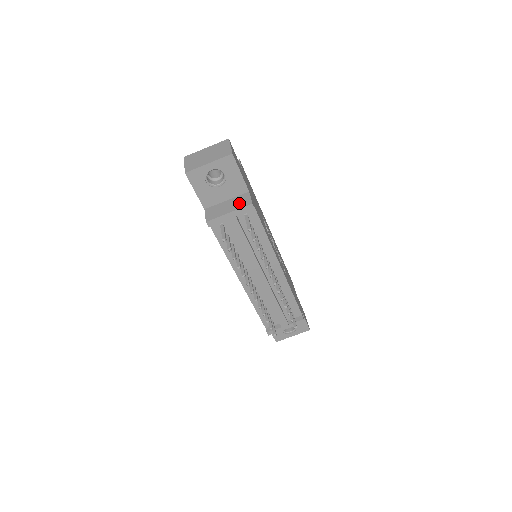
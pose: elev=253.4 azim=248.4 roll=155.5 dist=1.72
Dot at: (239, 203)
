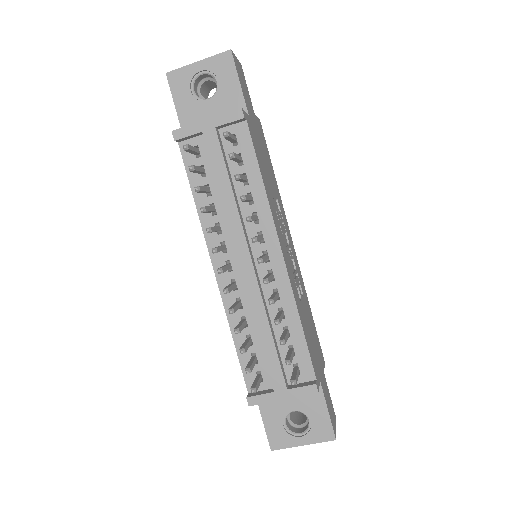
Dot at: occluded
